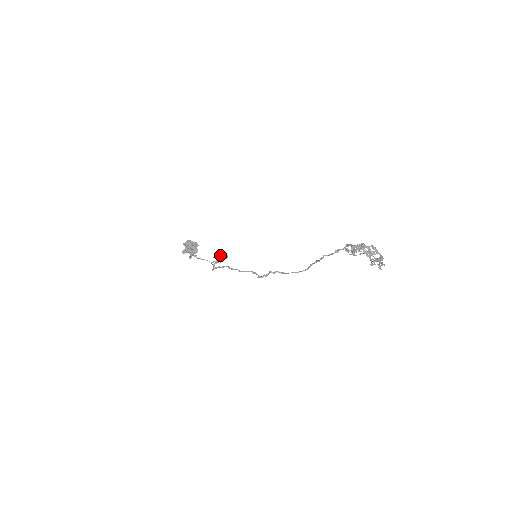
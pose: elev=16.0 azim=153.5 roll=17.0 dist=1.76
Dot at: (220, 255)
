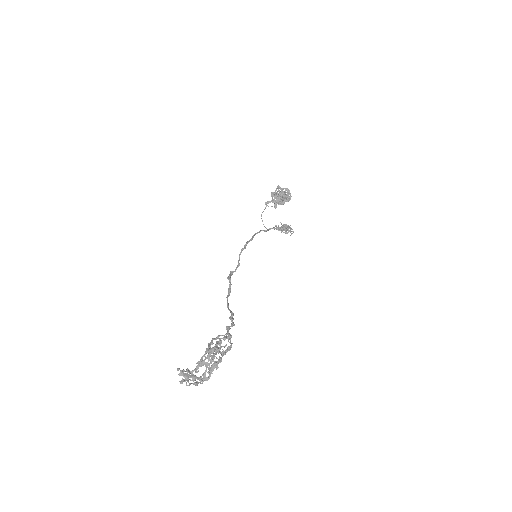
Dot at: (287, 227)
